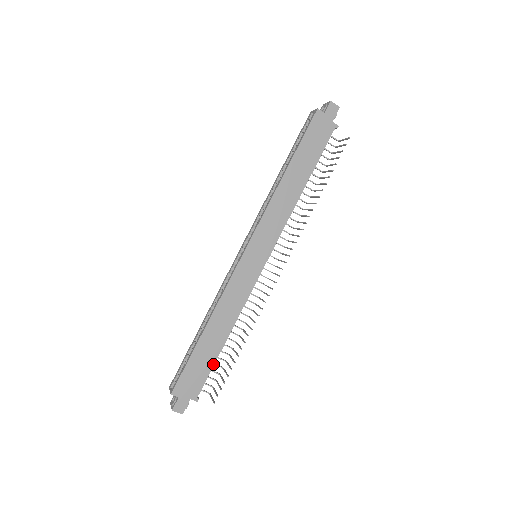
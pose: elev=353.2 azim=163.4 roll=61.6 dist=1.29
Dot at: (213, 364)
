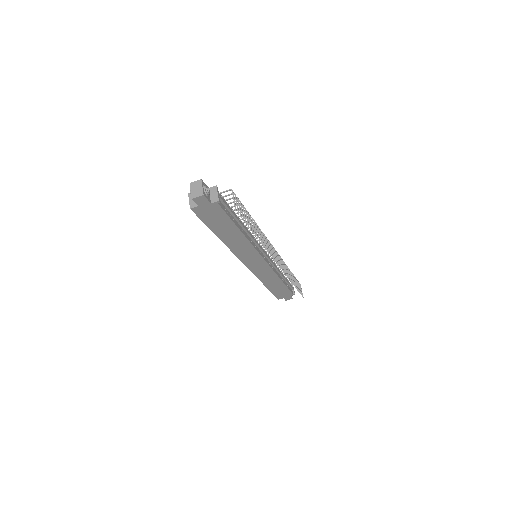
Dot at: (286, 287)
